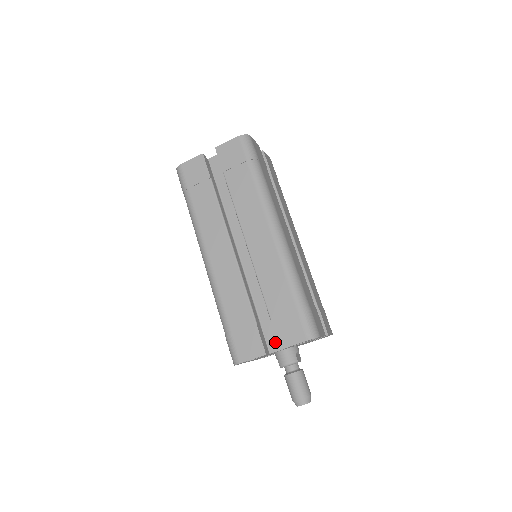
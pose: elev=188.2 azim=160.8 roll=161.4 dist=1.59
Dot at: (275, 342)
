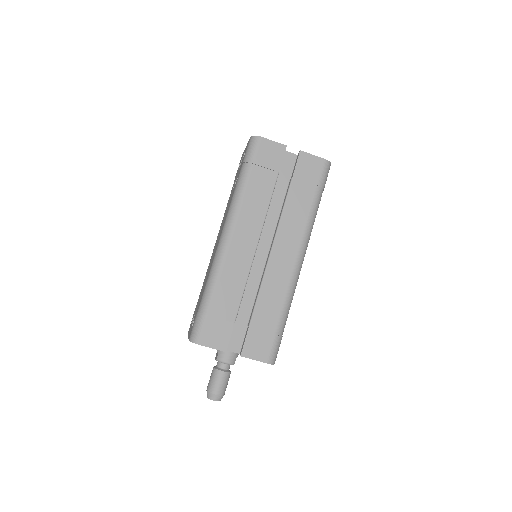
Dot at: (234, 343)
